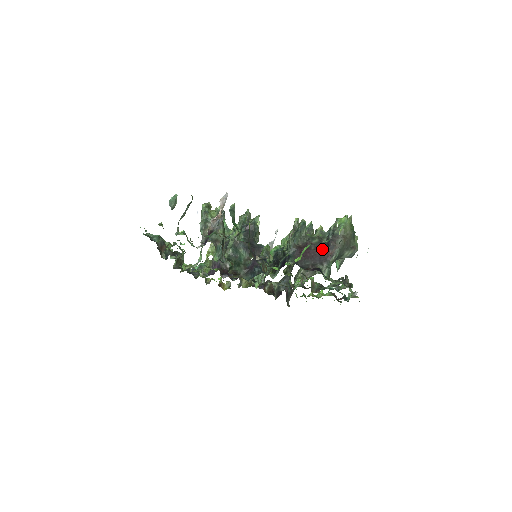
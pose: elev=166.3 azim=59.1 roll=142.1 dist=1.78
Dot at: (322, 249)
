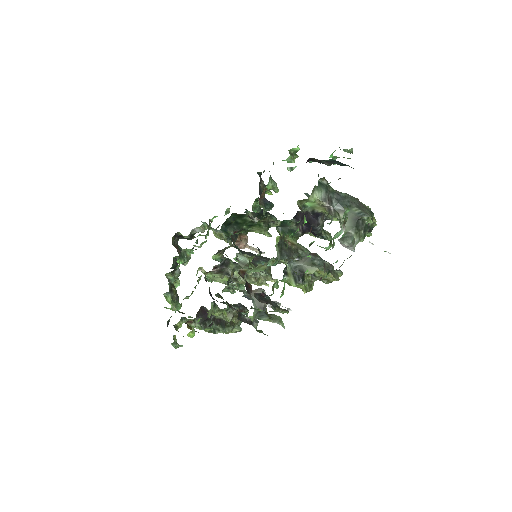
Dot at: occluded
